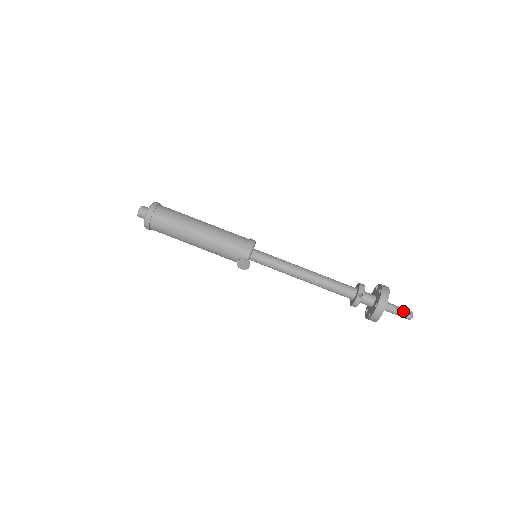
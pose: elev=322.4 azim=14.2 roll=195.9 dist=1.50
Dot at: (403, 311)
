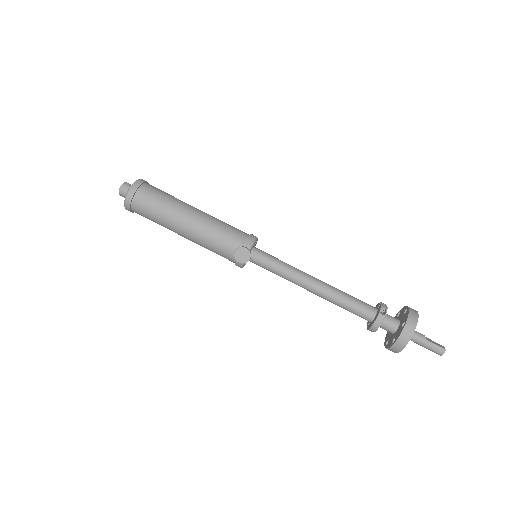
Dot at: (433, 342)
